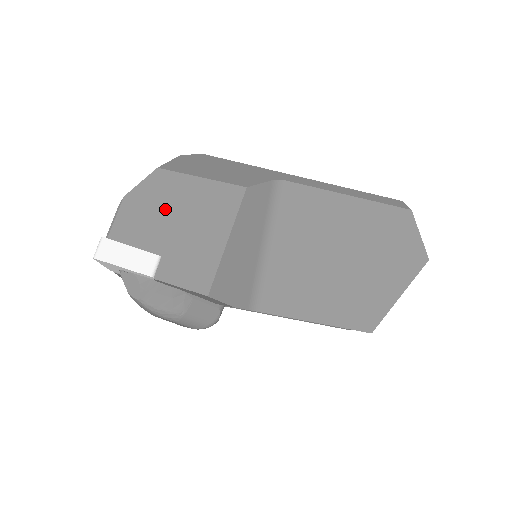
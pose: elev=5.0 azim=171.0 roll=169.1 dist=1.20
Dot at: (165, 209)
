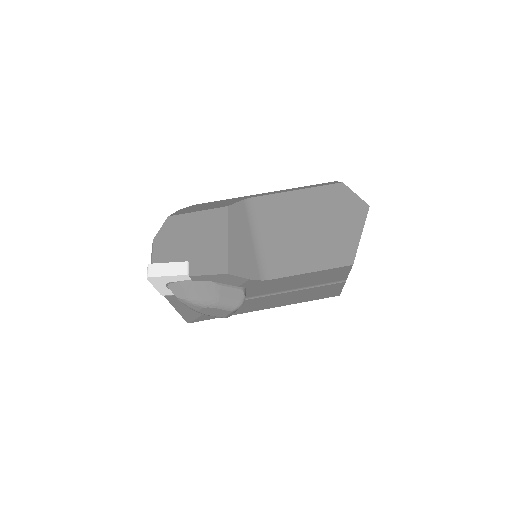
Dot at: (181, 236)
